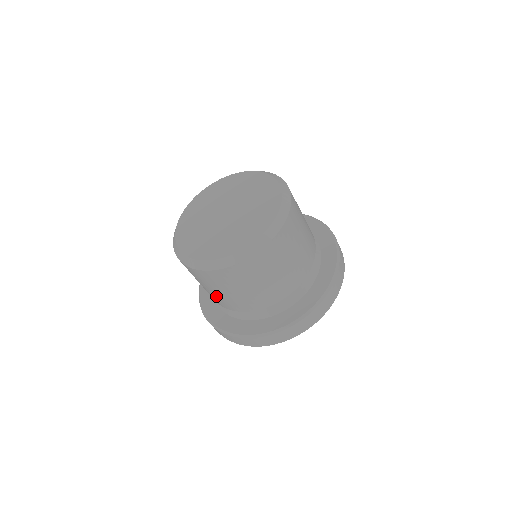
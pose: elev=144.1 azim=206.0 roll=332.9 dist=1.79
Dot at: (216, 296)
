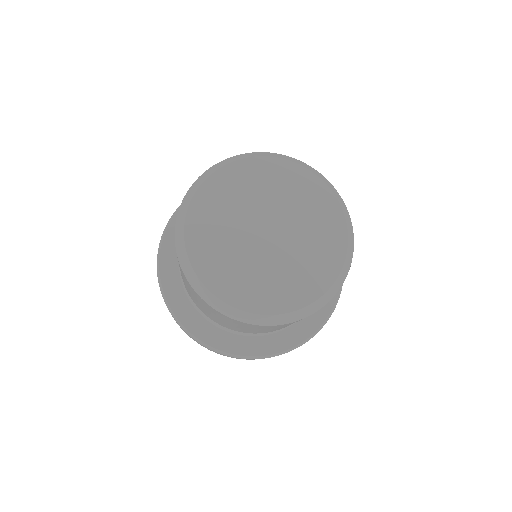
Dot at: occluded
